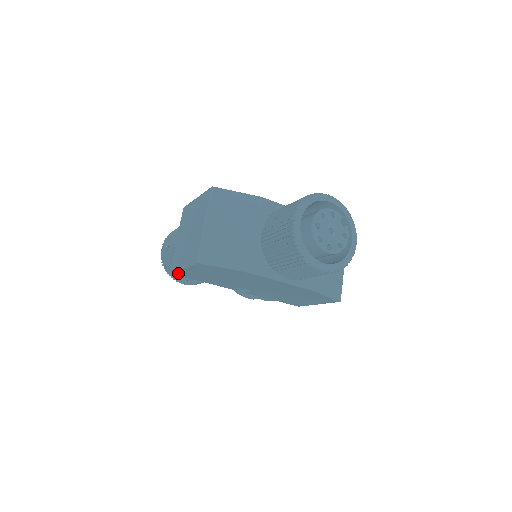
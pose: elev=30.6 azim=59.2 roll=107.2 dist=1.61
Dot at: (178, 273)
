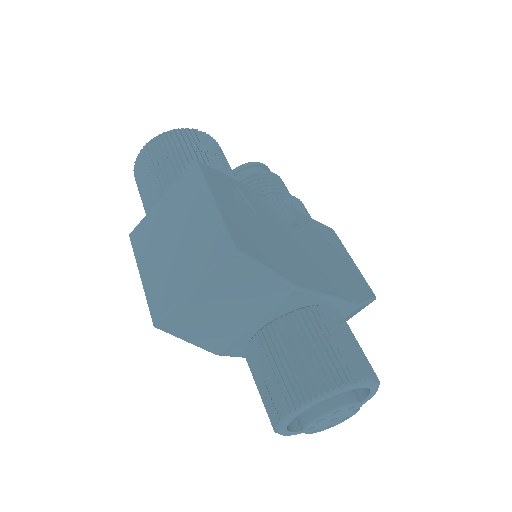
Dot at: occluded
